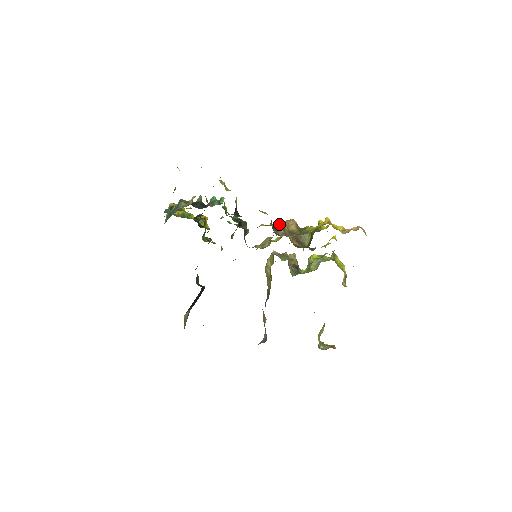
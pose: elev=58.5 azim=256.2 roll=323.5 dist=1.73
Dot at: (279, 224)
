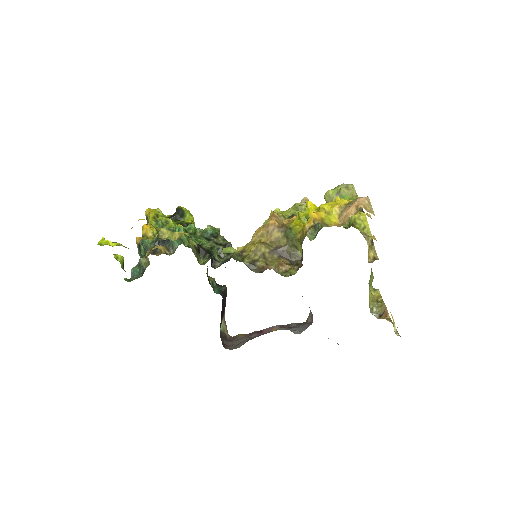
Dot at: (255, 252)
